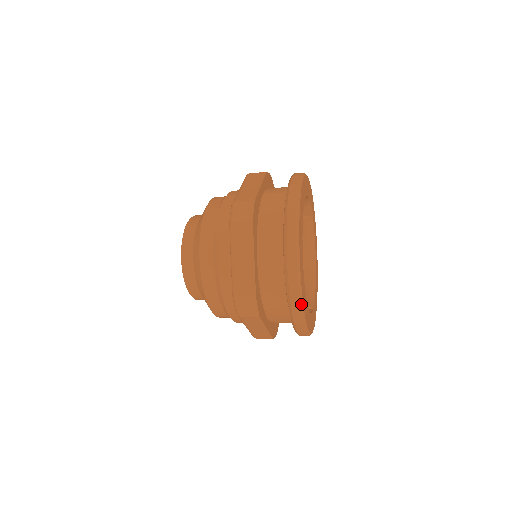
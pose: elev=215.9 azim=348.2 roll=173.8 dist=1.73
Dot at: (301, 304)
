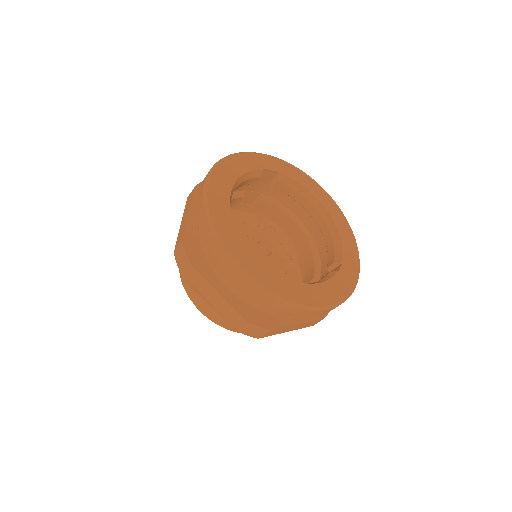
Dot at: (285, 302)
